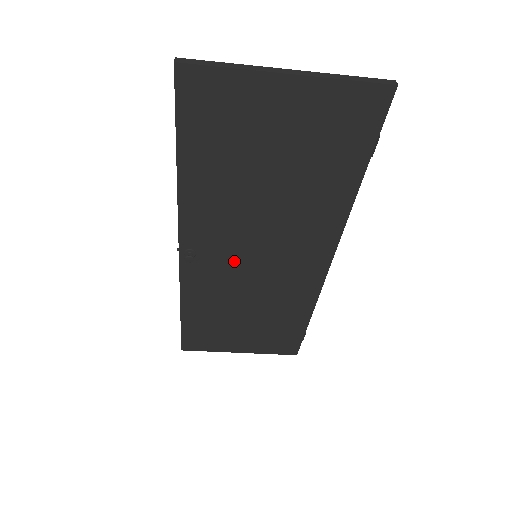
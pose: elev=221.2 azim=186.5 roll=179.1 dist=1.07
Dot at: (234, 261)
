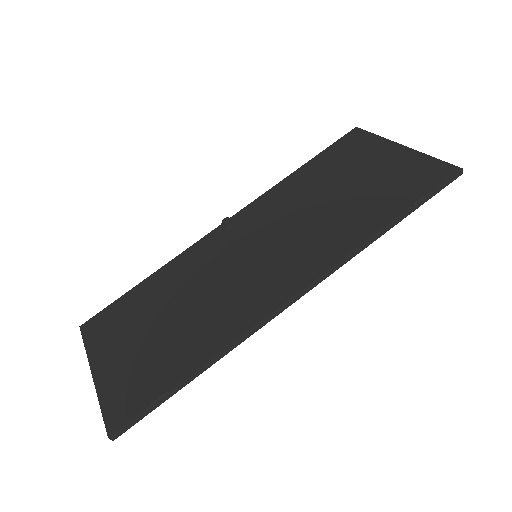
Dot at: (240, 248)
